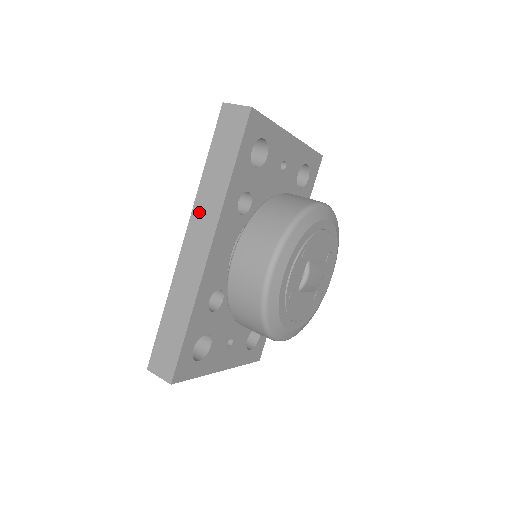
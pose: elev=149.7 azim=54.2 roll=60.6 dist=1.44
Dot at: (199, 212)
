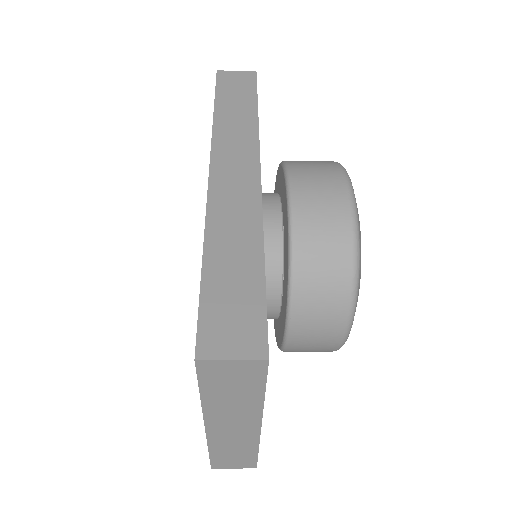
Dot at: (224, 143)
